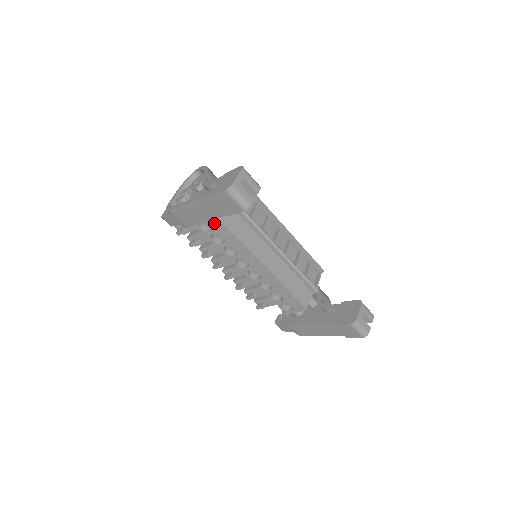
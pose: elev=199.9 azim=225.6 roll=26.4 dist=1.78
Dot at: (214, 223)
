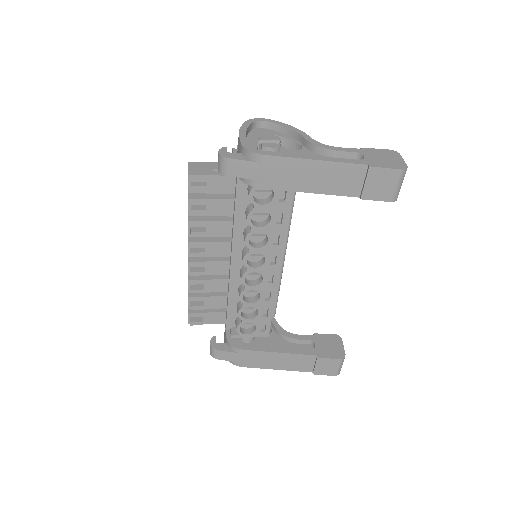
Dot at: (279, 197)
